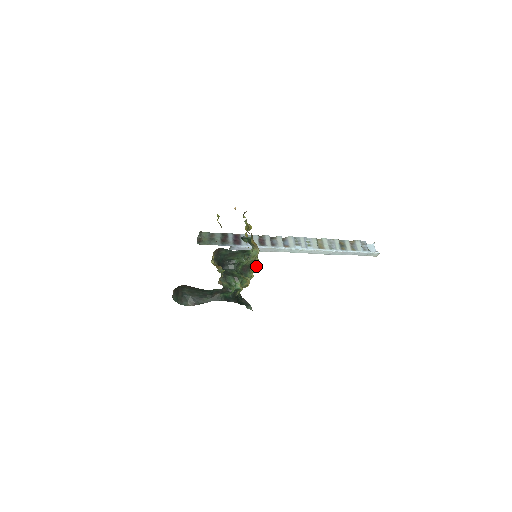
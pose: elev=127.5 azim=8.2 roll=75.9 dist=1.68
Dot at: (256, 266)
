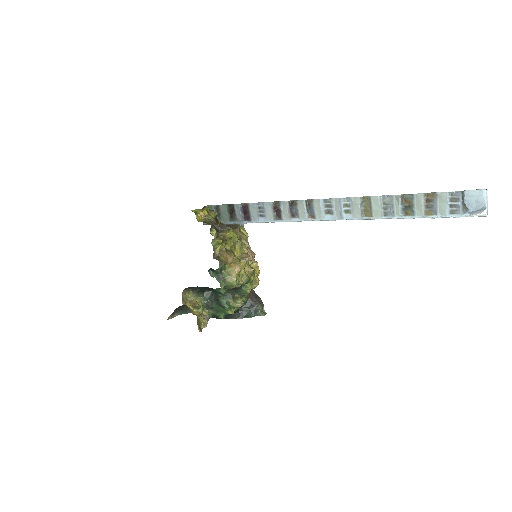
Dot at: (248, 282)
